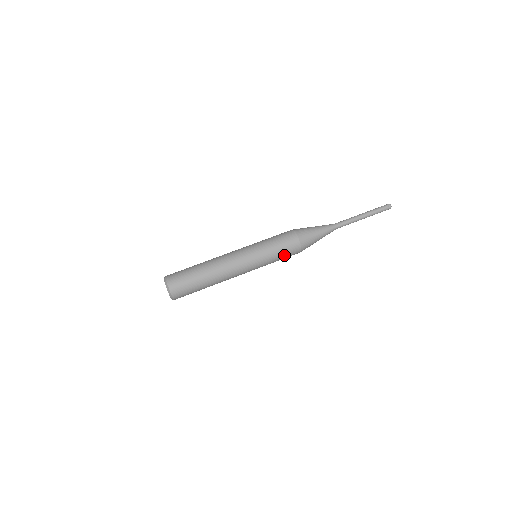
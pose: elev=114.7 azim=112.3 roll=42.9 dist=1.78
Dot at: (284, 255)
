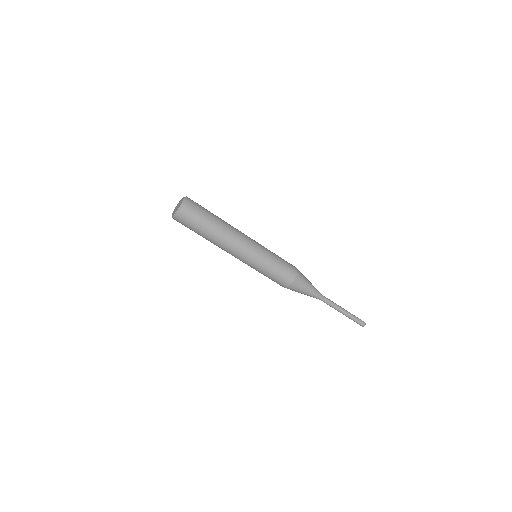
Dot at: occluded
